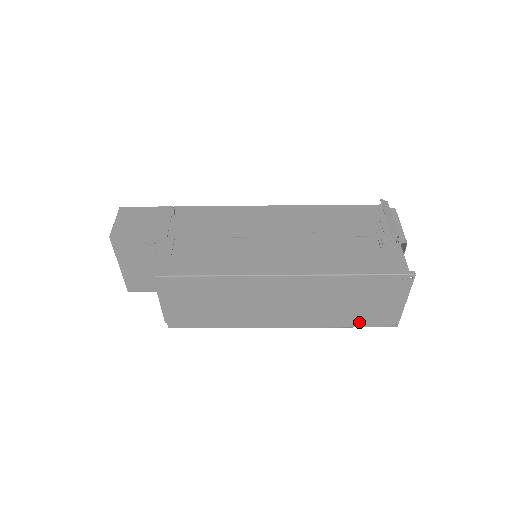
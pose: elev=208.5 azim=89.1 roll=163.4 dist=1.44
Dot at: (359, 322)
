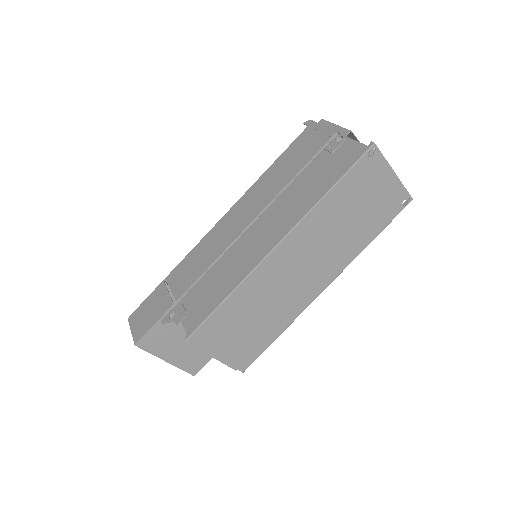
Dot at: (378, 225)
